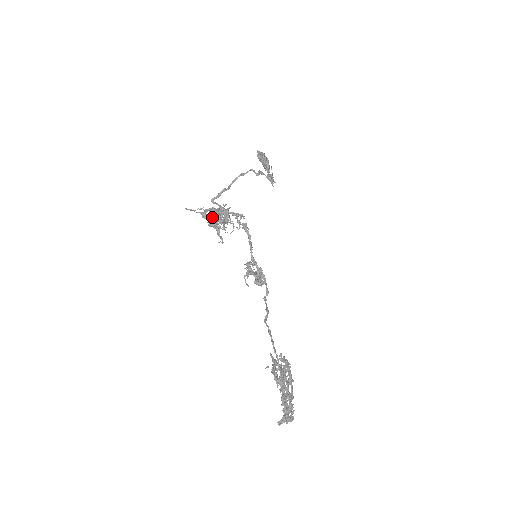
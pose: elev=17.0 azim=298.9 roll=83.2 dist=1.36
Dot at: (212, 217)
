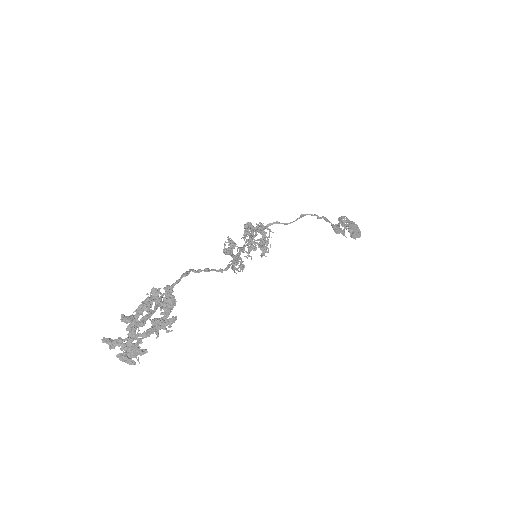
Dot at: (245, 230)
